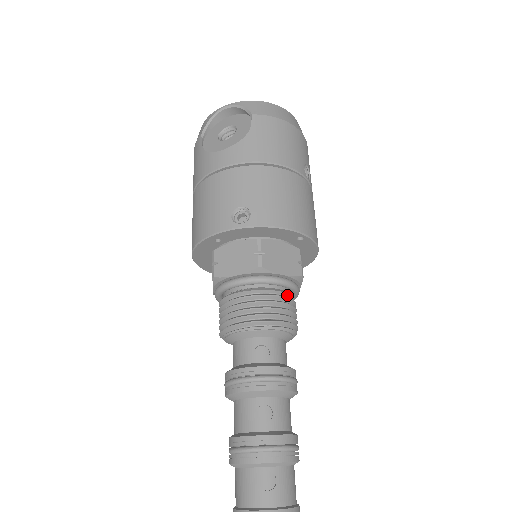
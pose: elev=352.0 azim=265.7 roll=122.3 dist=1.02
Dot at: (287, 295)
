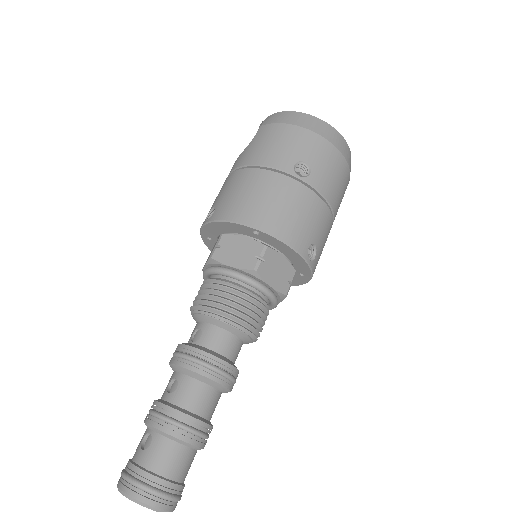
Dot at: (238, 288)
